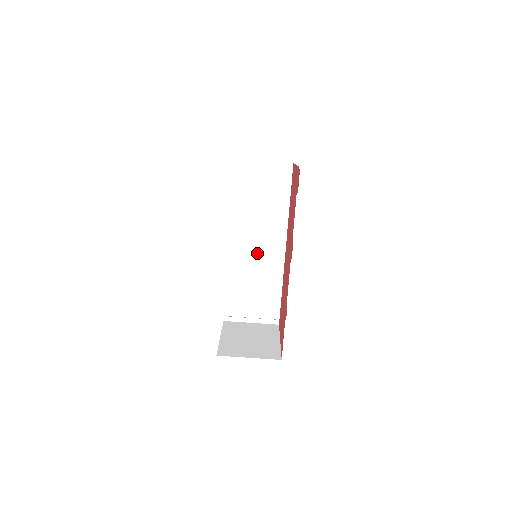
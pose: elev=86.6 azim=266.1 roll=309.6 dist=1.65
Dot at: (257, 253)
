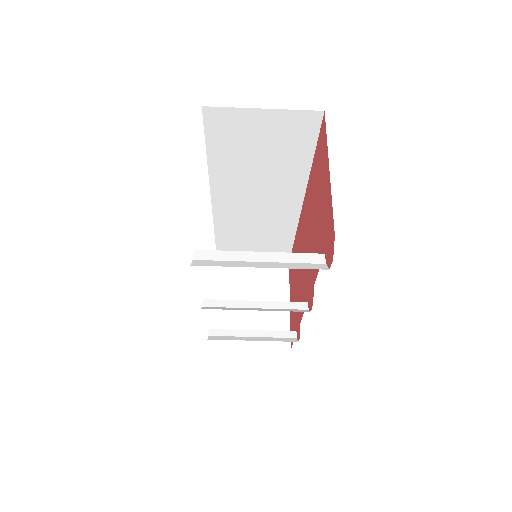
Dot at: (258, 211)
